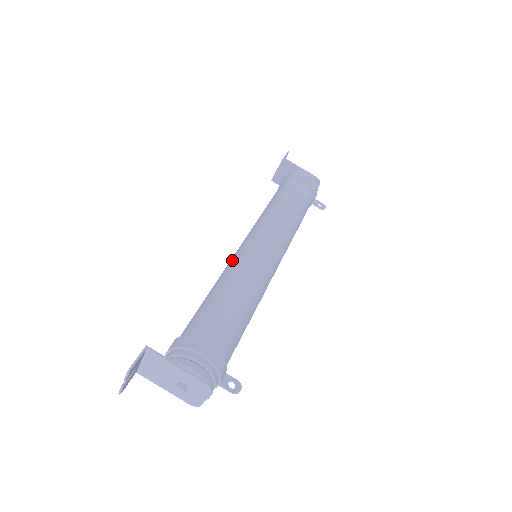
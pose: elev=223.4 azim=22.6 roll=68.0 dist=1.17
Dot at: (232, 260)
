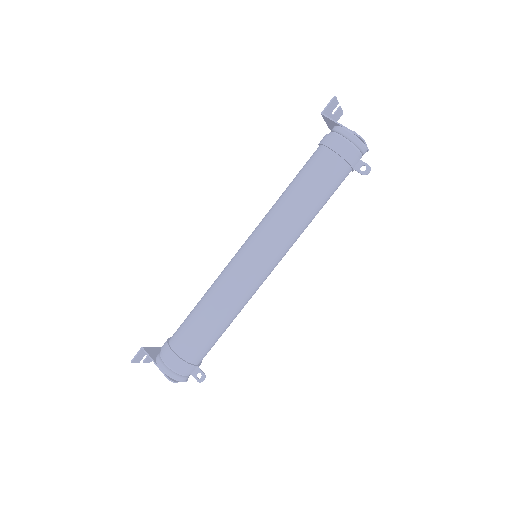
Dot at: (224, 268)
